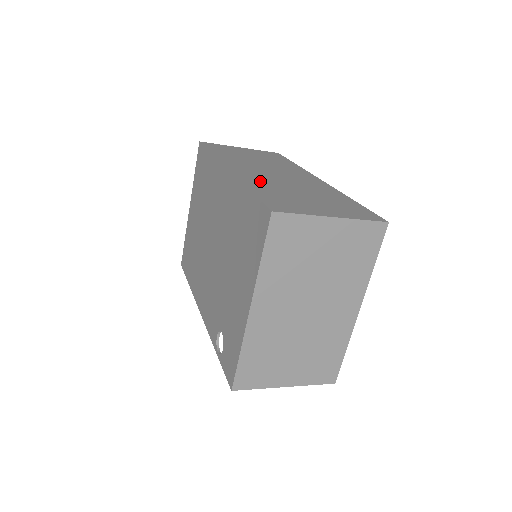
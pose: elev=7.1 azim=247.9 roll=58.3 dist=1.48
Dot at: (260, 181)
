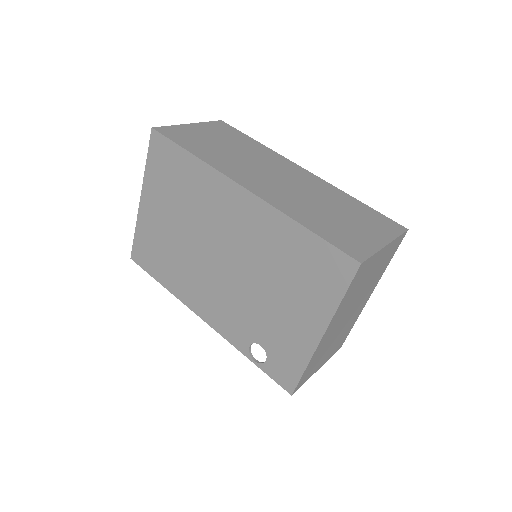
Dot at: (290, 203)
